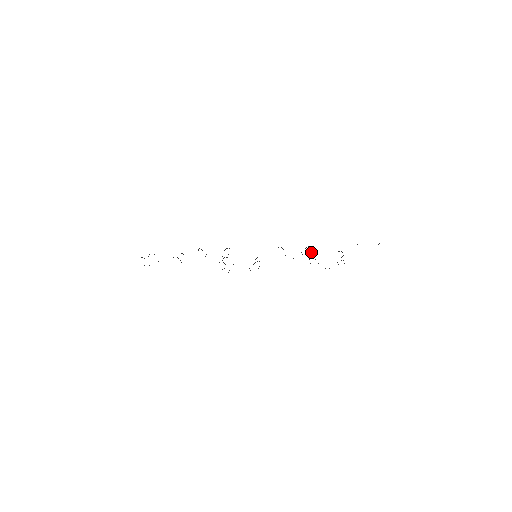
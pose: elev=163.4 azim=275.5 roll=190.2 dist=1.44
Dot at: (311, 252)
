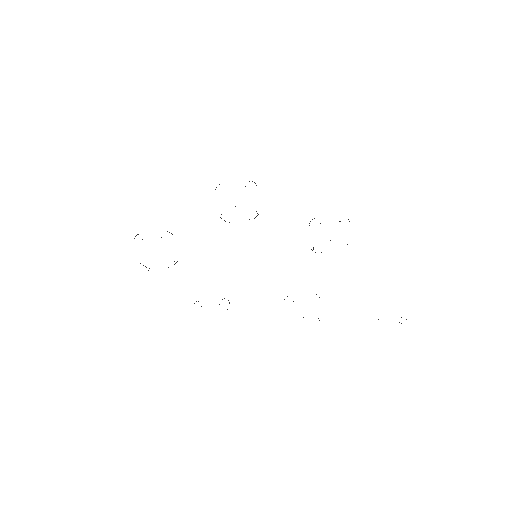
Dot at: (315, 252)
